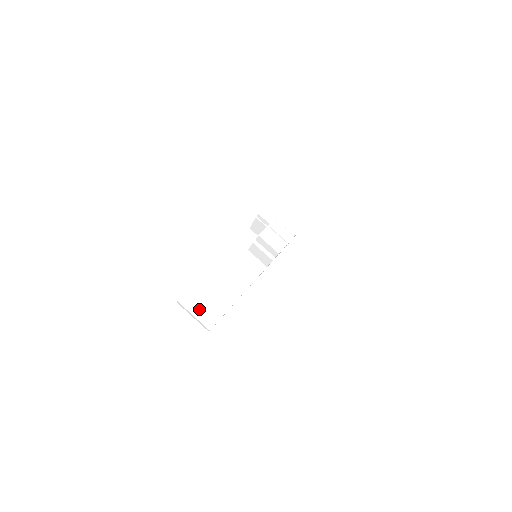
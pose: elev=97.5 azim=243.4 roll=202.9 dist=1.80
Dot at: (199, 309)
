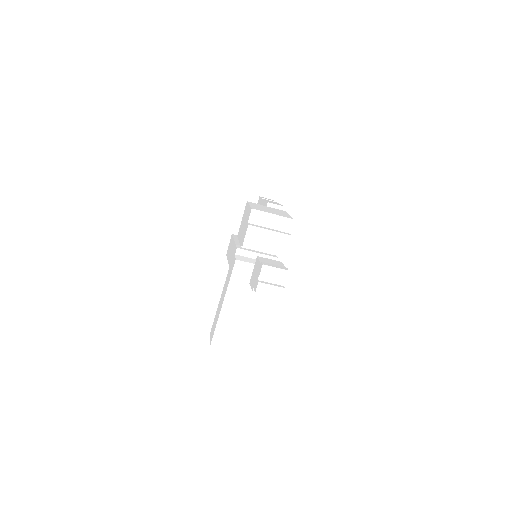
Dot at: (232, 342)
